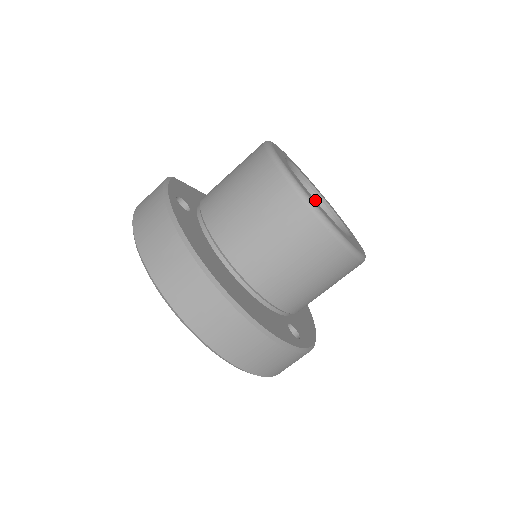
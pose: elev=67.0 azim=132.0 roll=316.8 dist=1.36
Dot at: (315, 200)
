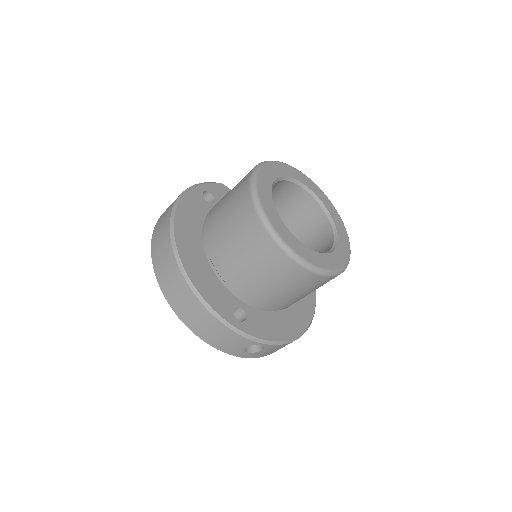
Dot at: (328, 227)
